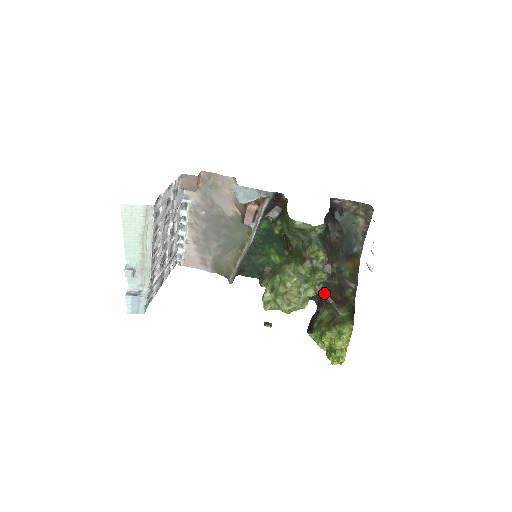
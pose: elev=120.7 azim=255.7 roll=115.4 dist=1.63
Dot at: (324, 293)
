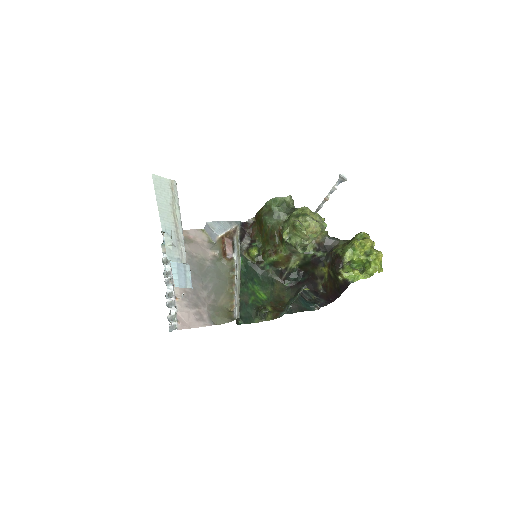
Dot at: (327, 234)
